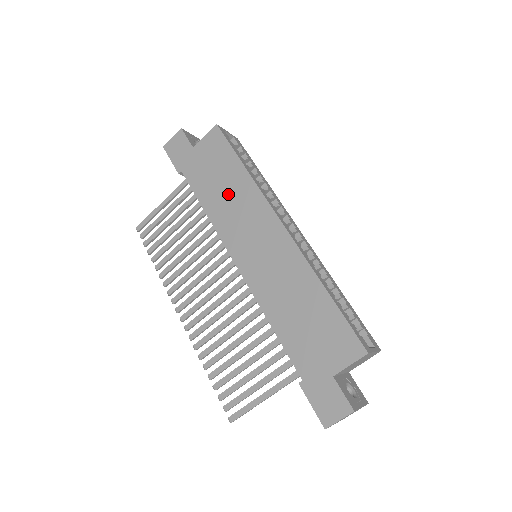
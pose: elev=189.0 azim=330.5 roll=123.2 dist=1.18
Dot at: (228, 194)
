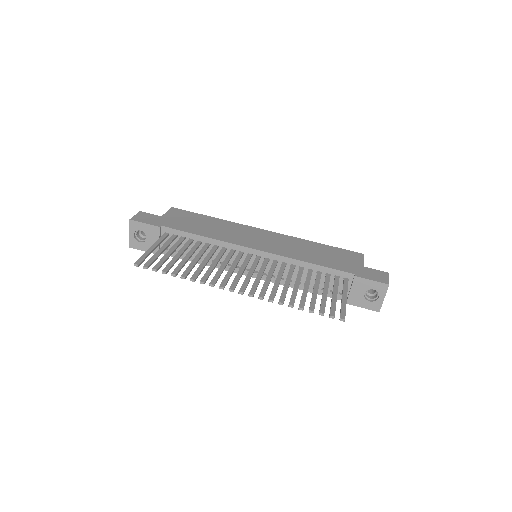
Dot at: (215, 227)
